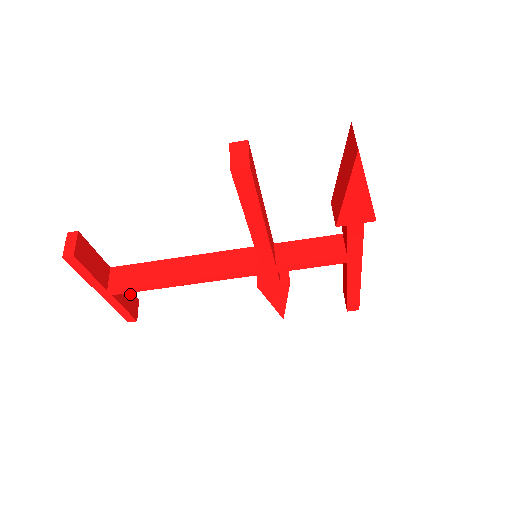
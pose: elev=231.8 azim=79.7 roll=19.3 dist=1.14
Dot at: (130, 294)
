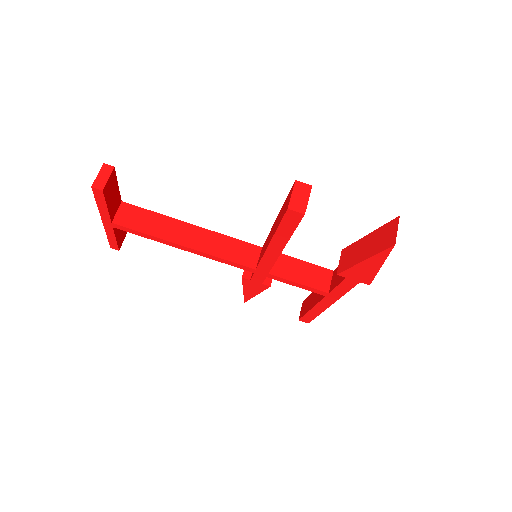
Dot at: occluded
